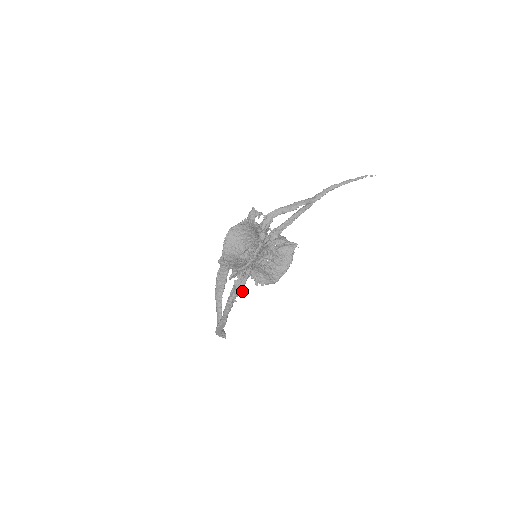
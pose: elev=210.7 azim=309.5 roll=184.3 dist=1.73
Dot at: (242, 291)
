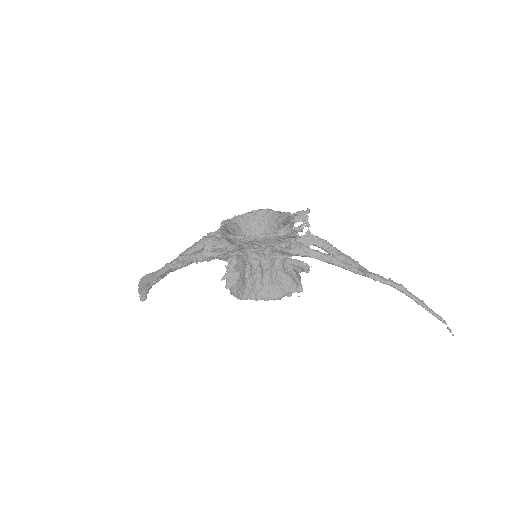
Dot at: (203, 261)
